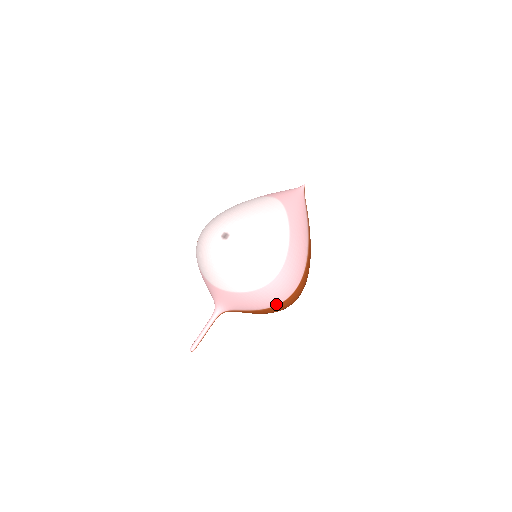
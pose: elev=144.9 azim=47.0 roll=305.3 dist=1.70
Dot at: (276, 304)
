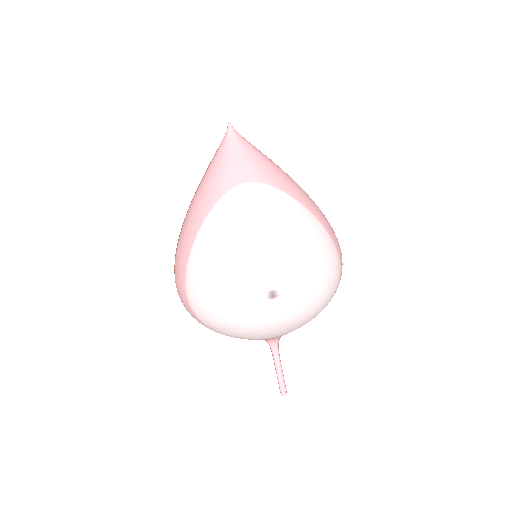
Dot at: occluded
